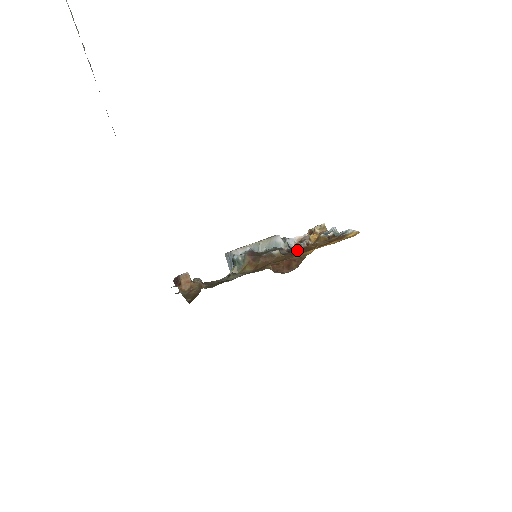
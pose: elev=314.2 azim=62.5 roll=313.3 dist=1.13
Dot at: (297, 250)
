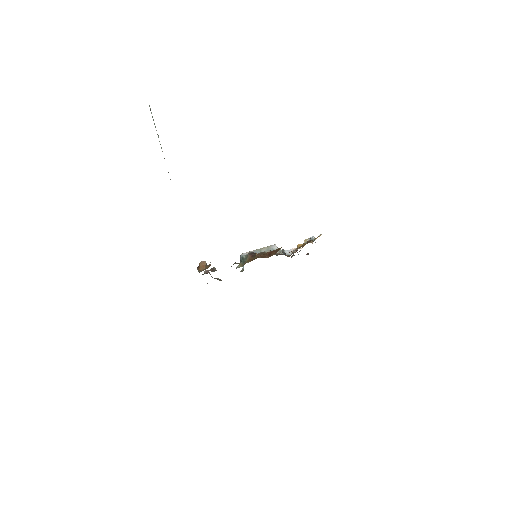
Dot at: occluded
